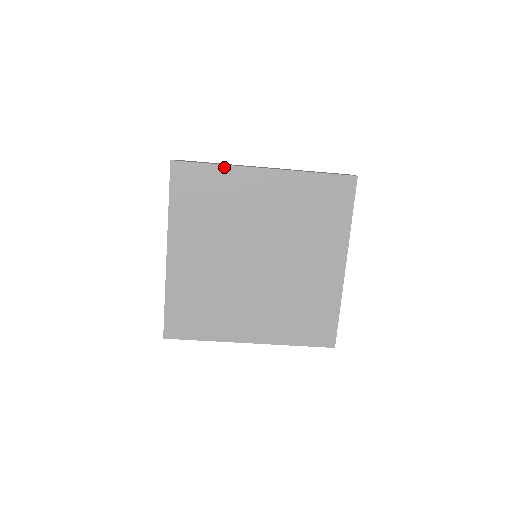
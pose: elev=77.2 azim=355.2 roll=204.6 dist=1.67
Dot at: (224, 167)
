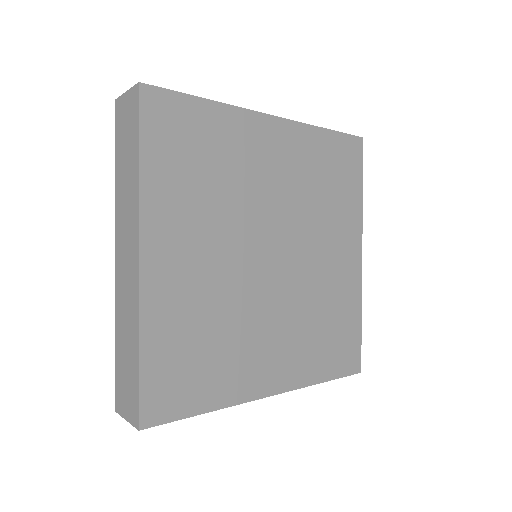
Dot at: (221, 106)
